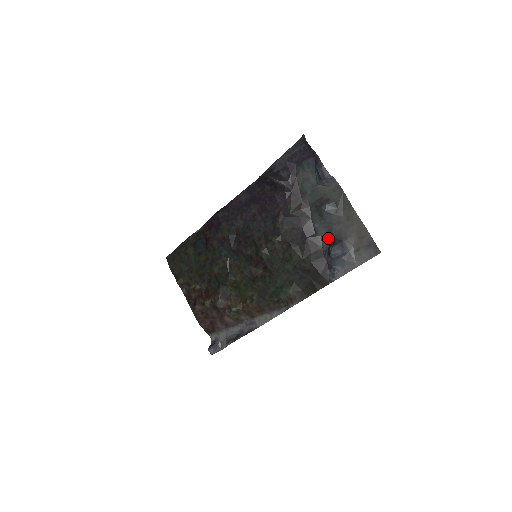
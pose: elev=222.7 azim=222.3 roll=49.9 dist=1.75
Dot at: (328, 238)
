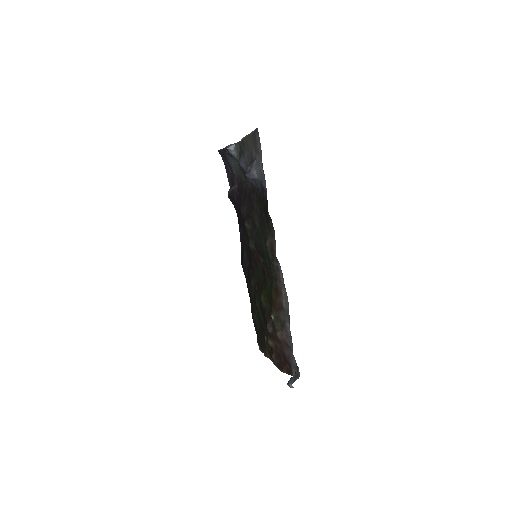
Dot at: occluded
